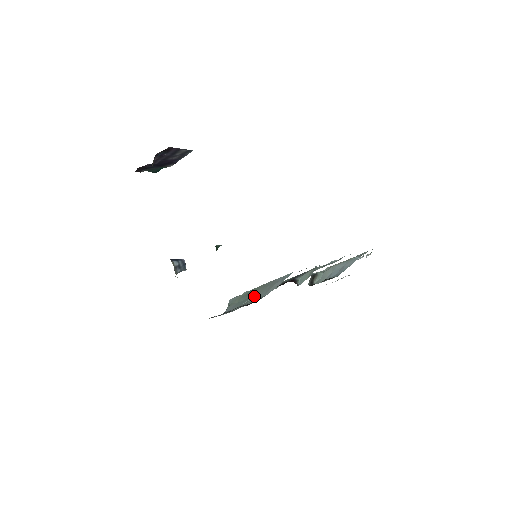
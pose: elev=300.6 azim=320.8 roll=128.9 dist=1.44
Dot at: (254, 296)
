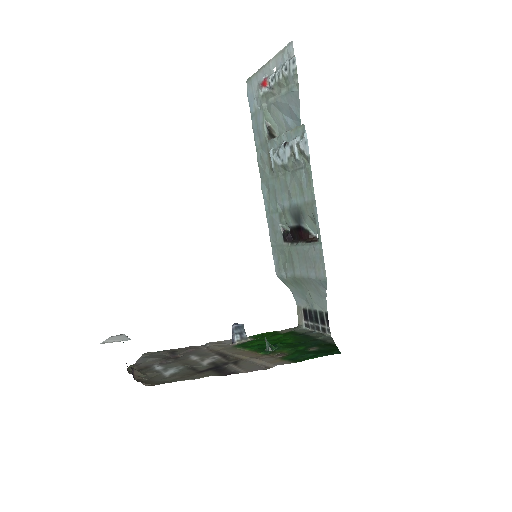
Dot at: (310, 293)
